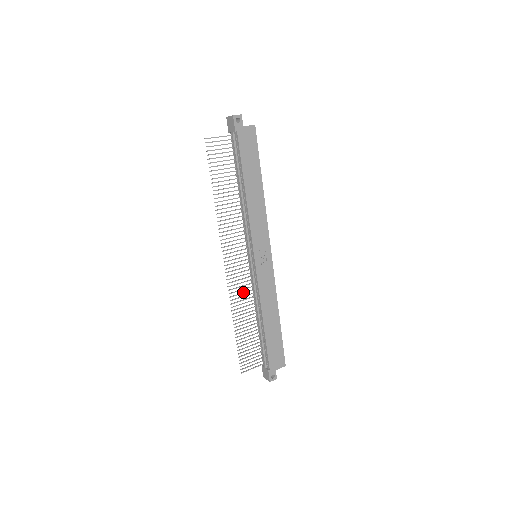
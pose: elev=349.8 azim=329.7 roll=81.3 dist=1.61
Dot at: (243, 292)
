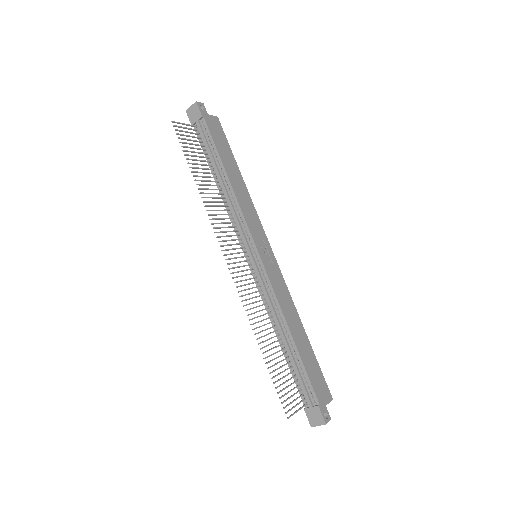
Dot at: (255, 301)
